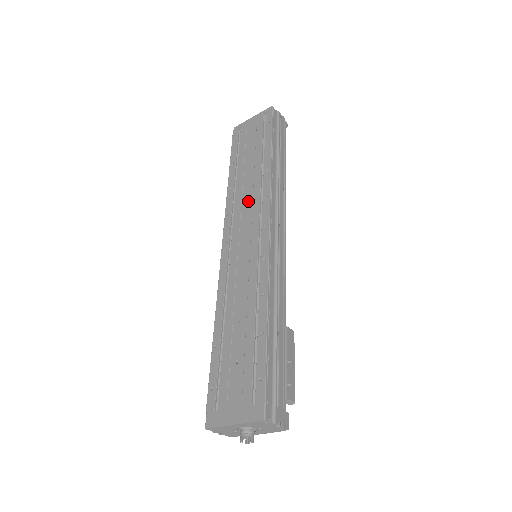
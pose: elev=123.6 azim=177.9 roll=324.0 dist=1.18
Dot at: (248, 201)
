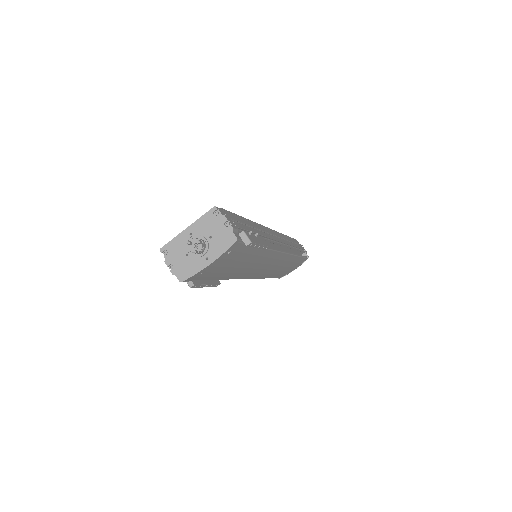
Dot at: occluded
